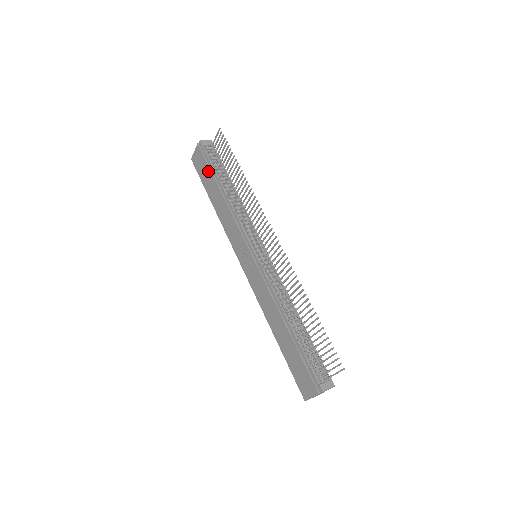
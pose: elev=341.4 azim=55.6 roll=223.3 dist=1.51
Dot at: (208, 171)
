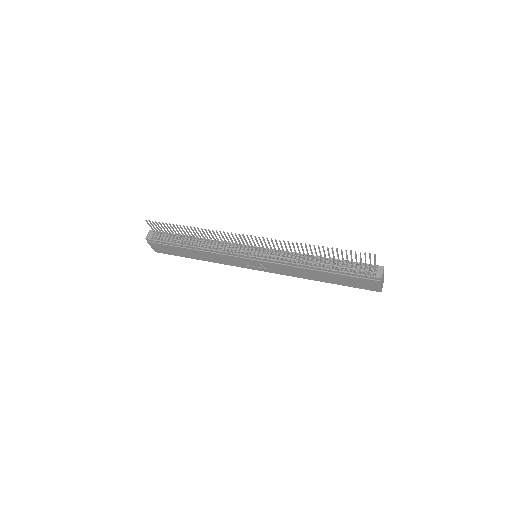
Dot at: (172, 248)
